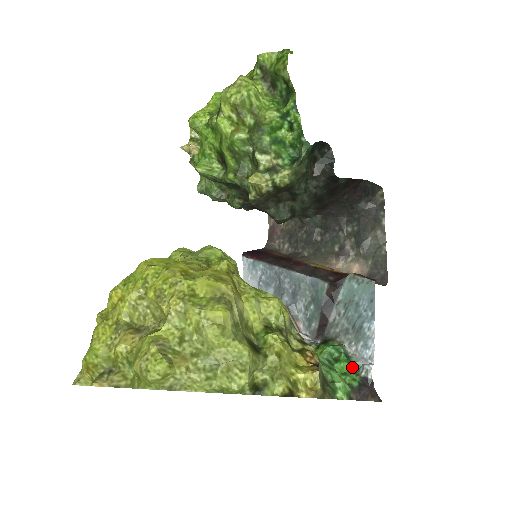
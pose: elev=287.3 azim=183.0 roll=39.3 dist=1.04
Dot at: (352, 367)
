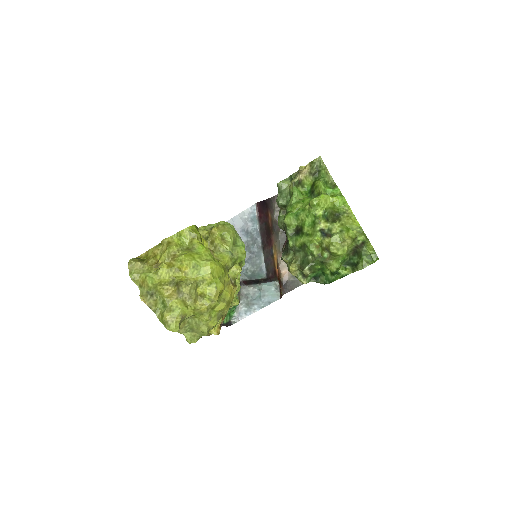
Dot at: (232, 313)
